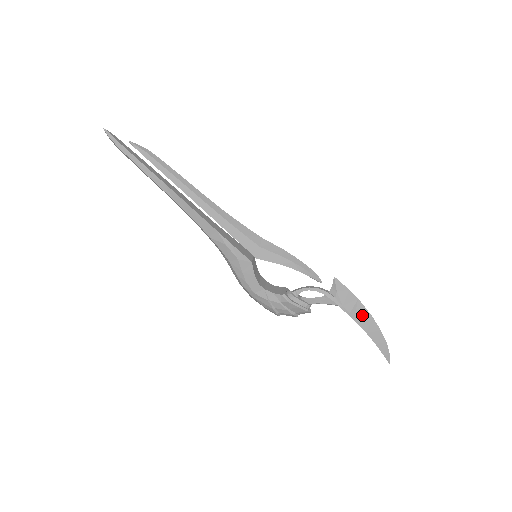
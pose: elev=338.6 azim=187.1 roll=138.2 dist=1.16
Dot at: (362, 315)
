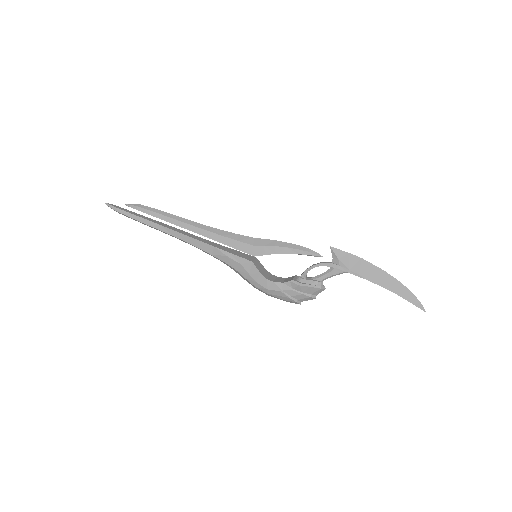
Dot at: (372, 272)
